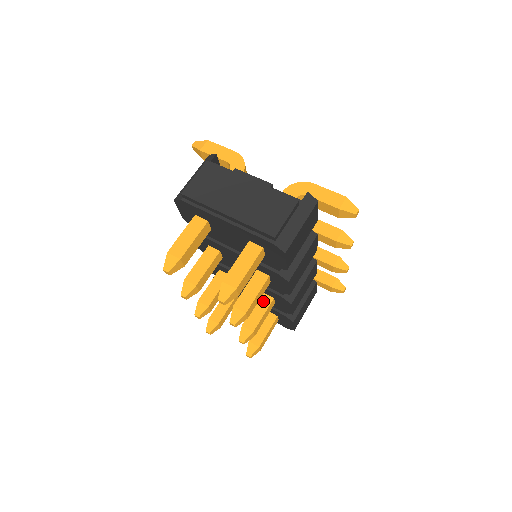
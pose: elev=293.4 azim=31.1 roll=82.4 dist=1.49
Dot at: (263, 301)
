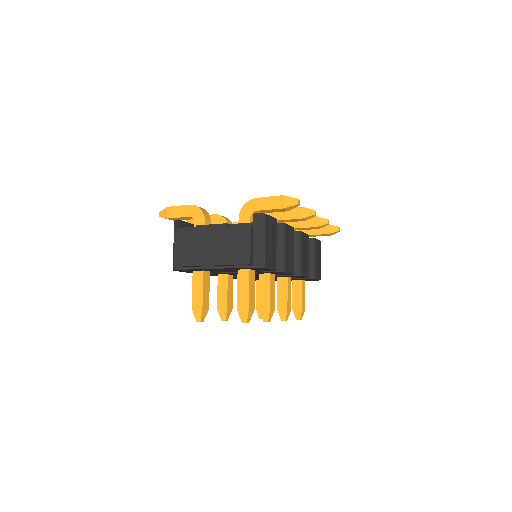
Dot at: (281, 283)
